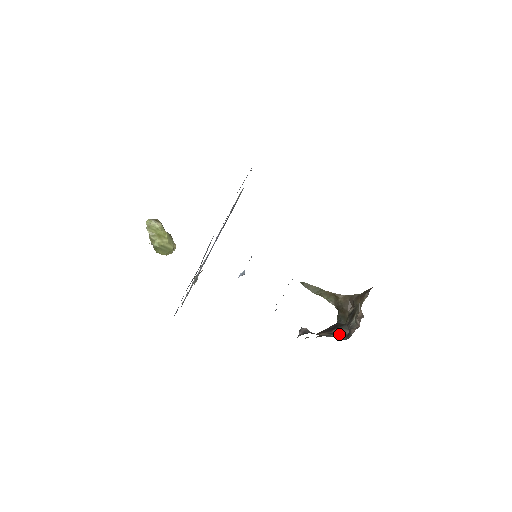
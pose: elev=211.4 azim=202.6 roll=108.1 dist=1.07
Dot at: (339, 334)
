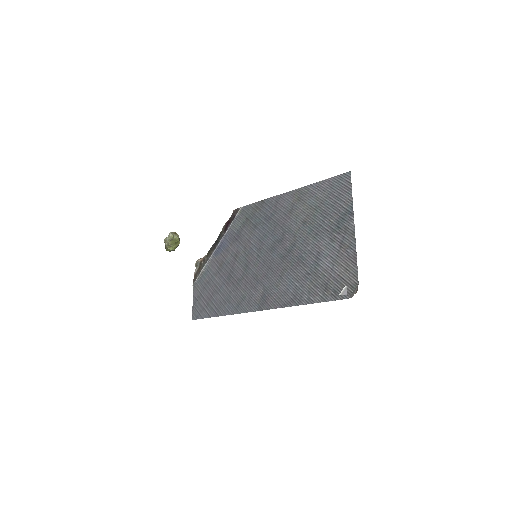
Dot at: occluded
